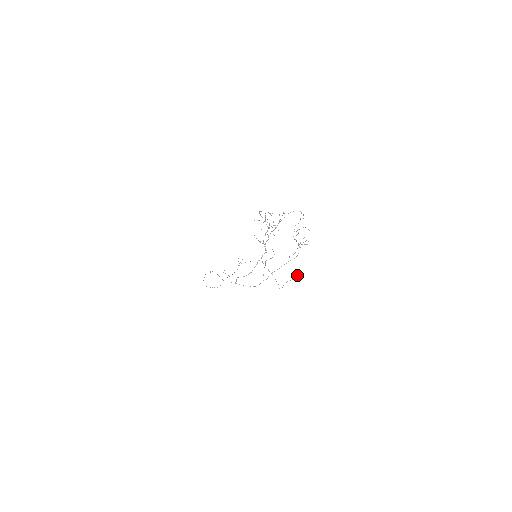
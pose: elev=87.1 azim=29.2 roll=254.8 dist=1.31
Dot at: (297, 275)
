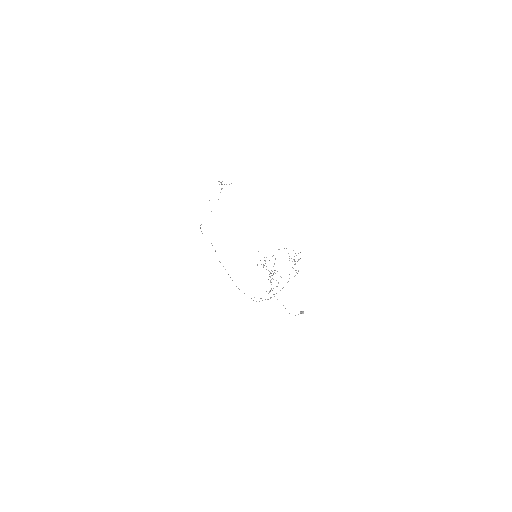
Dot at: (303, 313)
